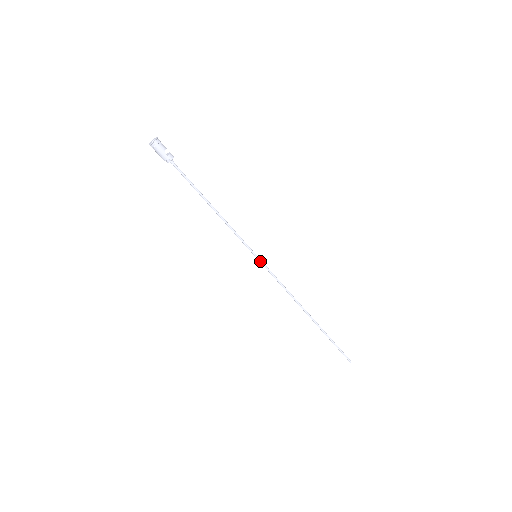
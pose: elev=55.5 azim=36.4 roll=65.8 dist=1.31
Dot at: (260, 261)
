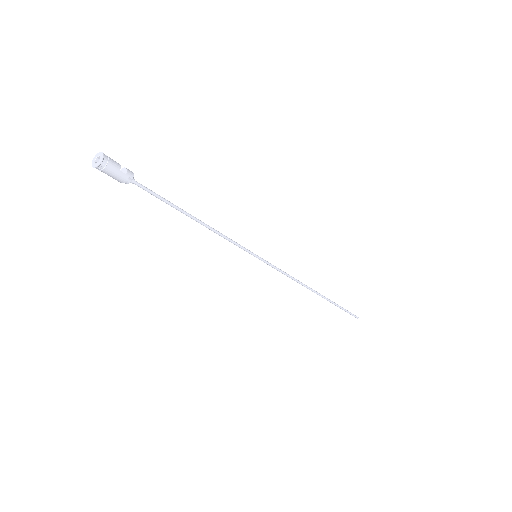
Dot at: (261, 260)
